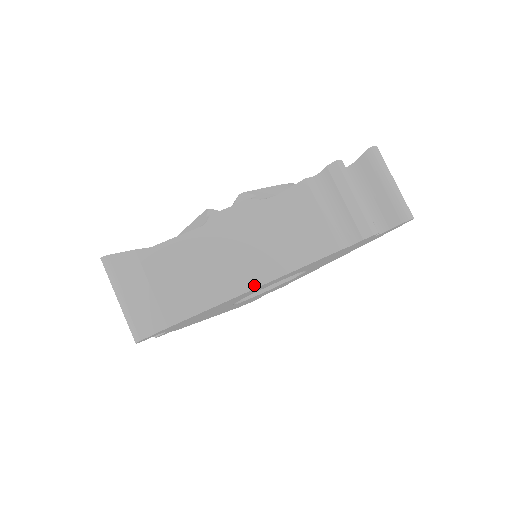
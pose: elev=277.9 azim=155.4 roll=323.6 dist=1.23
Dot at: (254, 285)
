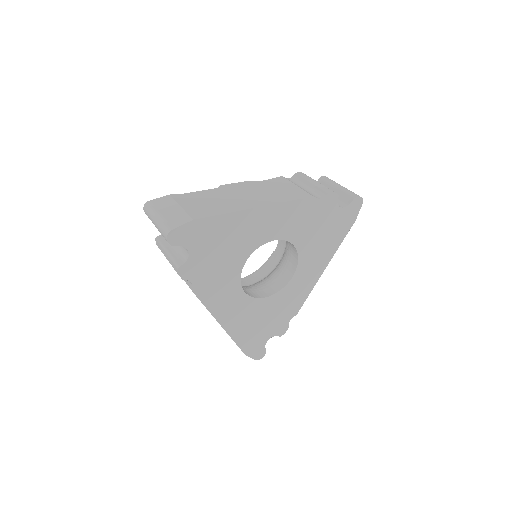
Dot at: (255, 206)
